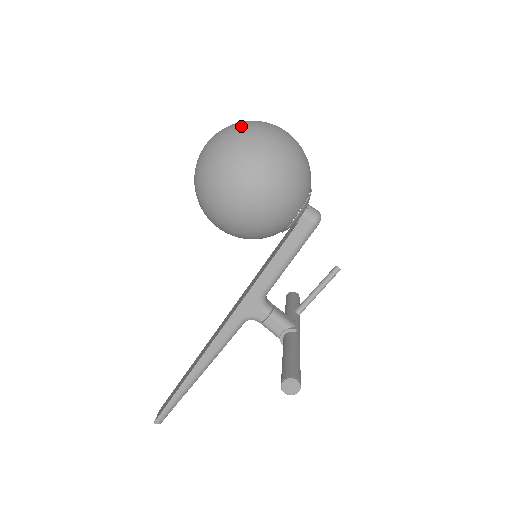
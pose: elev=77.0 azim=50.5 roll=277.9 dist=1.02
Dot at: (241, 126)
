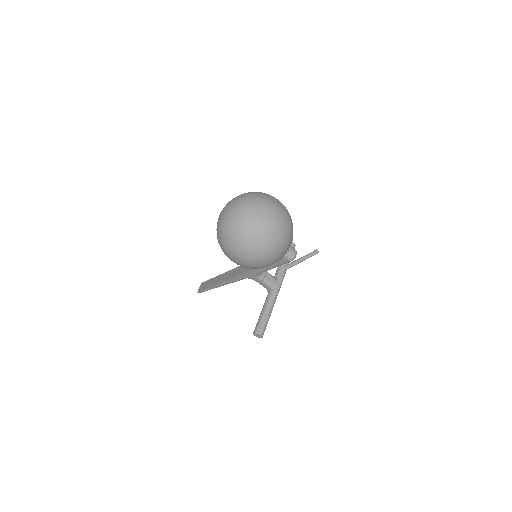
Dot at: (245, 219)
